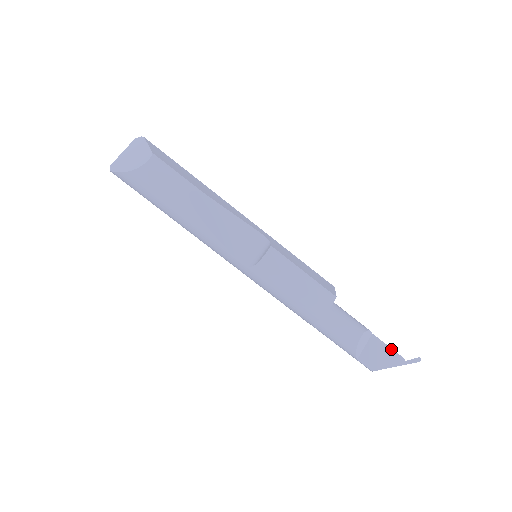
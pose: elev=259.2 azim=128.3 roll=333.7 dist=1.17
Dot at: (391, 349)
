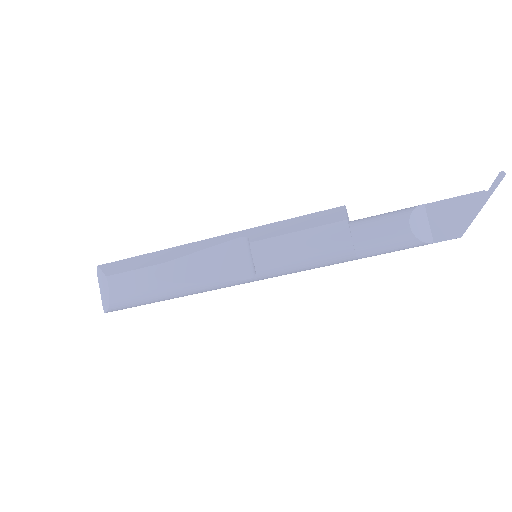
Dot at: (460, 197)
